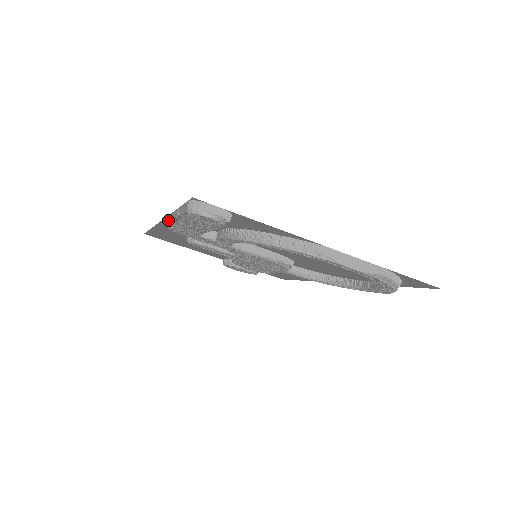
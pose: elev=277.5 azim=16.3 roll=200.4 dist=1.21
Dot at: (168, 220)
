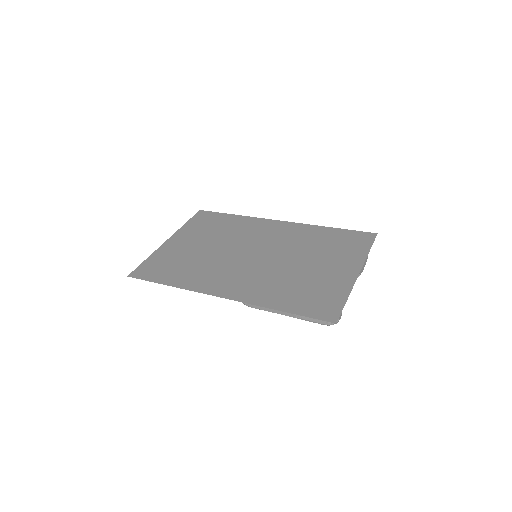
Dot at: occluded
